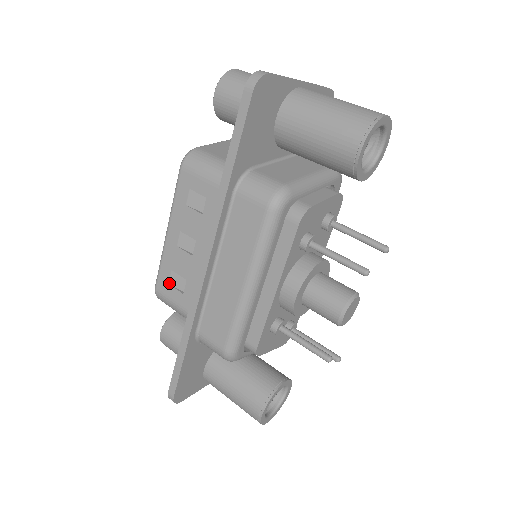
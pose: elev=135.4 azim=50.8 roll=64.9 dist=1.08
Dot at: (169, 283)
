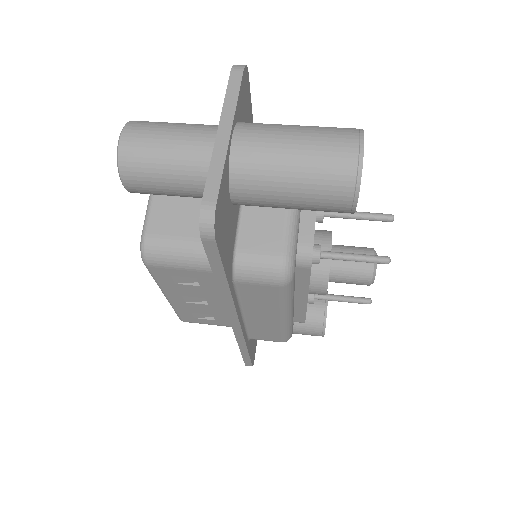
Dot at: (194, 318)
